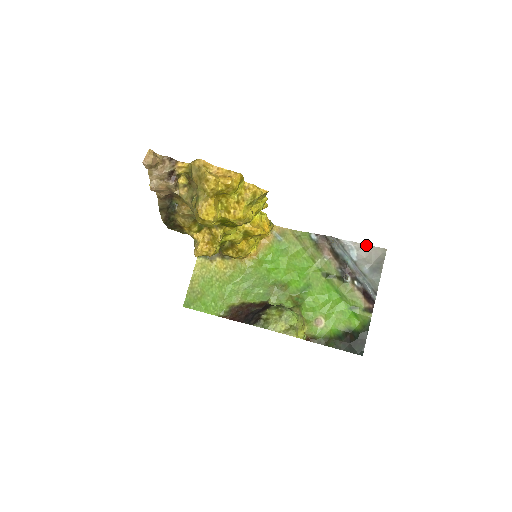
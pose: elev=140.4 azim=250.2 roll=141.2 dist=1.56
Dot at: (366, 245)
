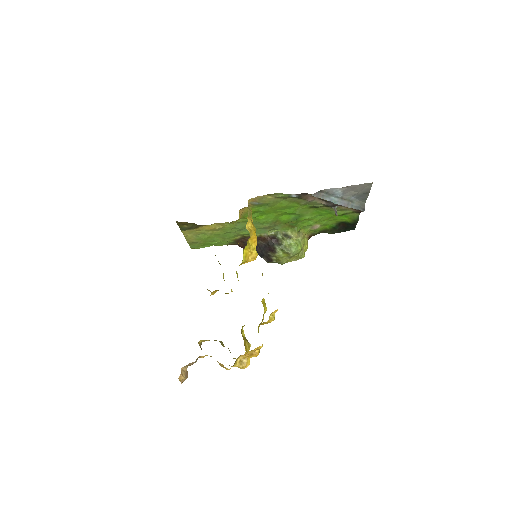
Dot at: (351, 186)
